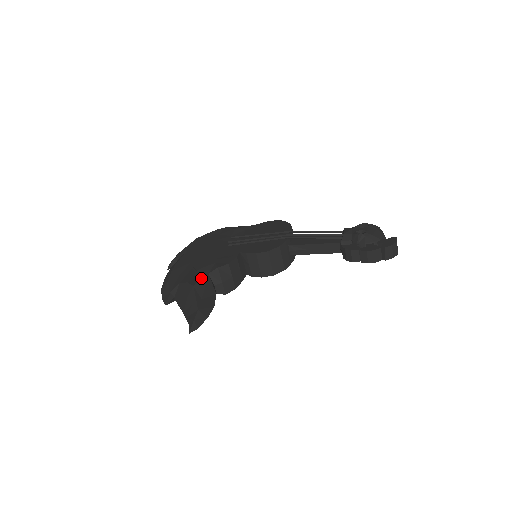
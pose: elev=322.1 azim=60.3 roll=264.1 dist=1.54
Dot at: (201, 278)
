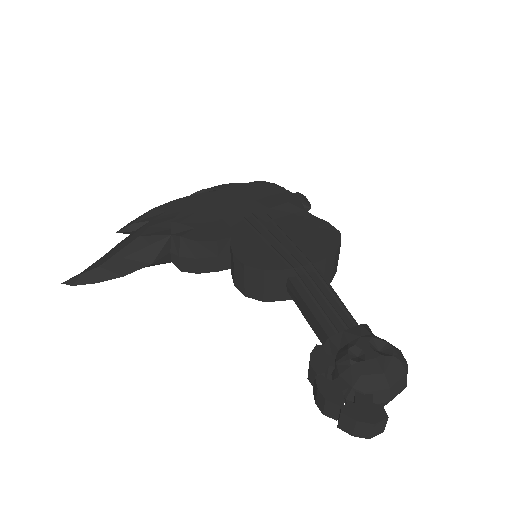
Dot at: (160, 233)
